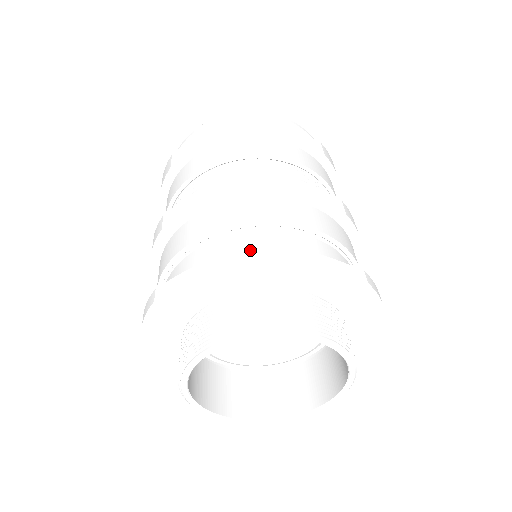
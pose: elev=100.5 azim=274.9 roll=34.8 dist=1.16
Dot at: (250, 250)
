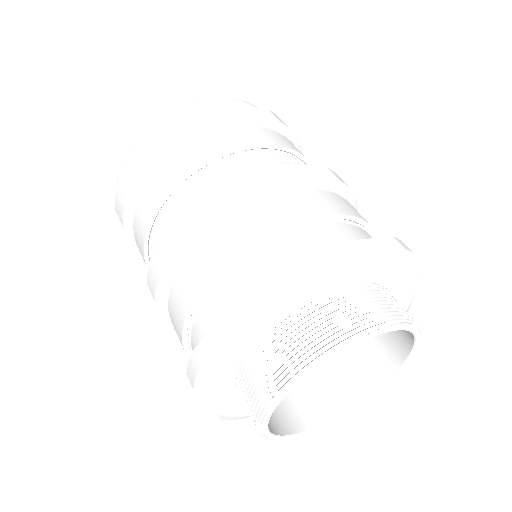
Dot at: (287, 272)
